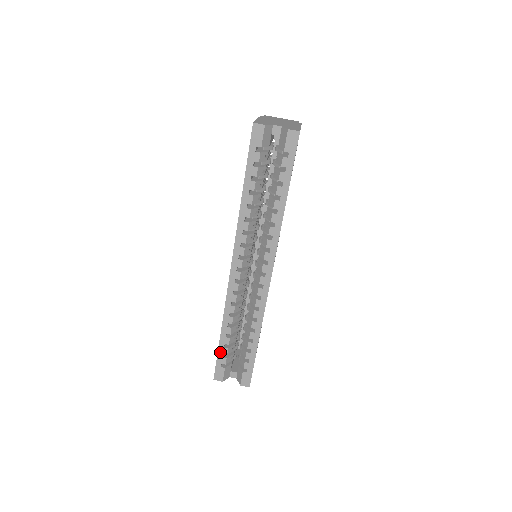
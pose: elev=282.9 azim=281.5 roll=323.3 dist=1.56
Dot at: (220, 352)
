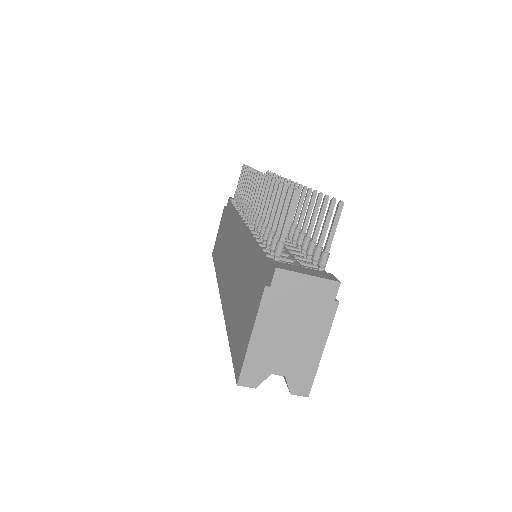
Dot at: occluded
